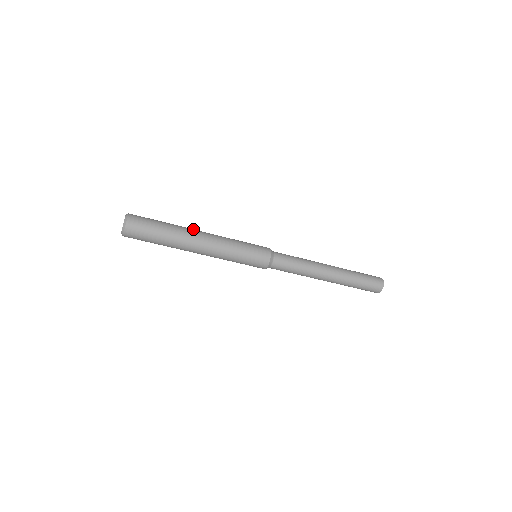
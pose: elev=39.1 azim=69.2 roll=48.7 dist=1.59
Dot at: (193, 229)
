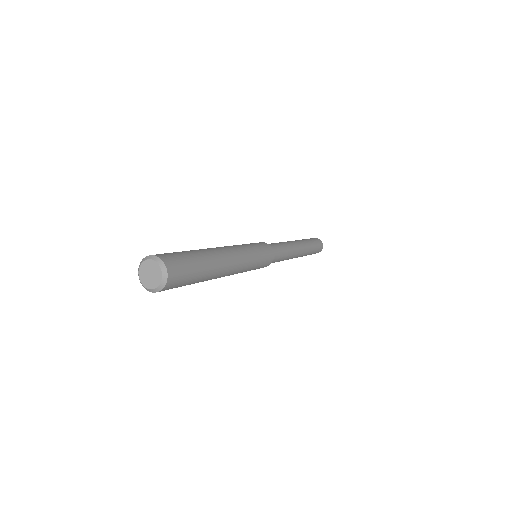
Dot at: (224, 268)
